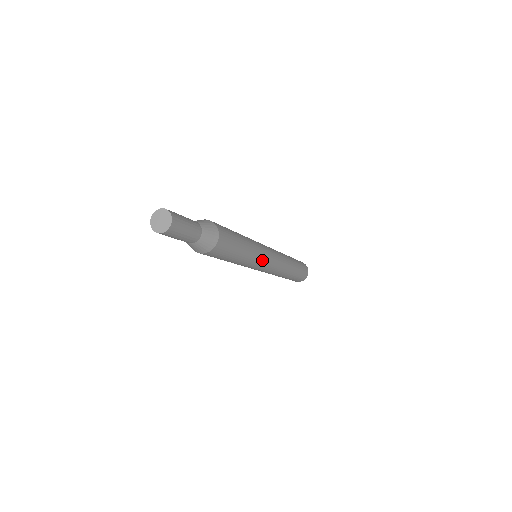
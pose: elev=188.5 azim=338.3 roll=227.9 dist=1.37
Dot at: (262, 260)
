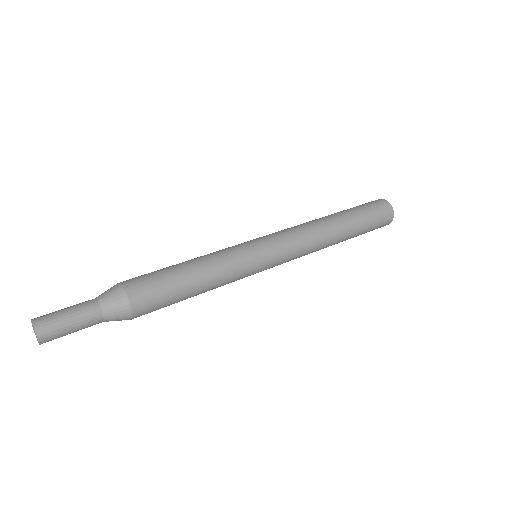
Dot at: (252, 271)
